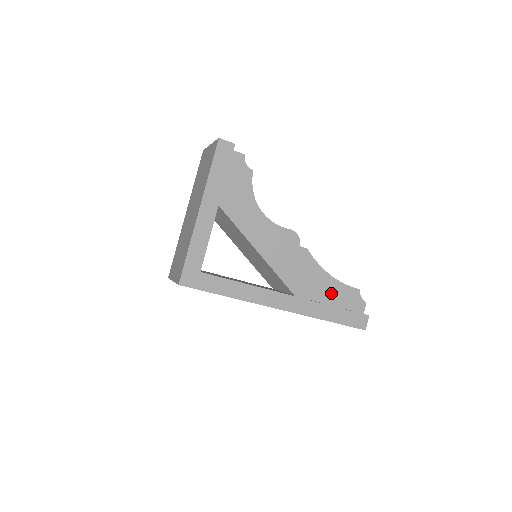
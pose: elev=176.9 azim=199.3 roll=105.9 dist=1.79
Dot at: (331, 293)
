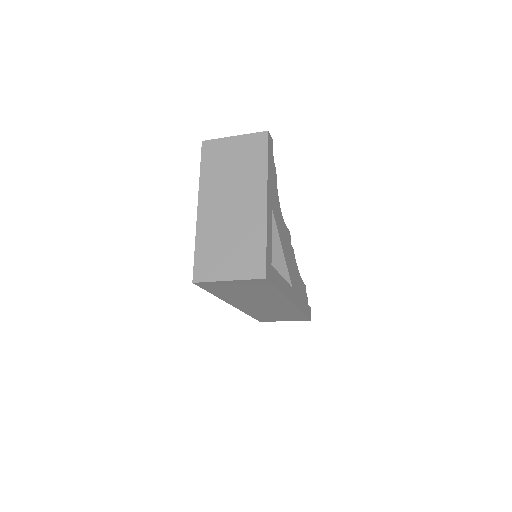
Dot at: (300, 289)
